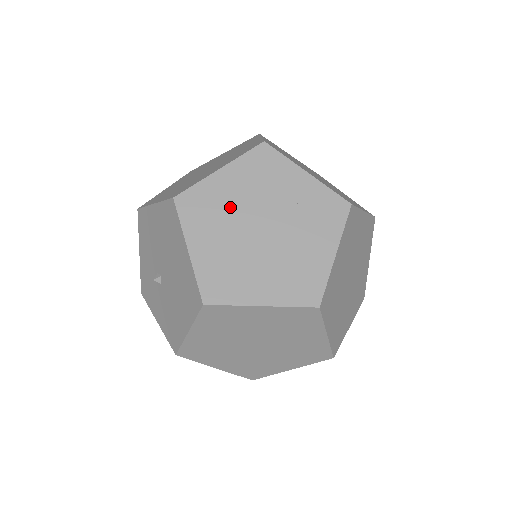
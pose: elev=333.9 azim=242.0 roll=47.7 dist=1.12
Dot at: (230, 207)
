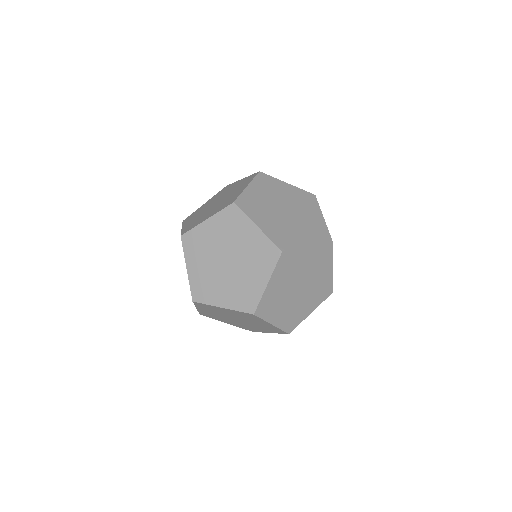
Dot at: (223, 313)
